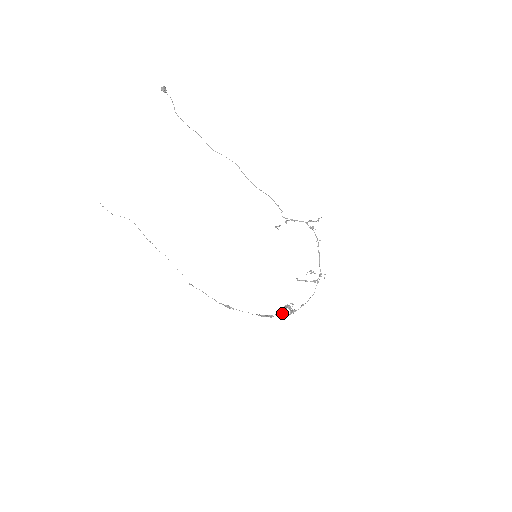
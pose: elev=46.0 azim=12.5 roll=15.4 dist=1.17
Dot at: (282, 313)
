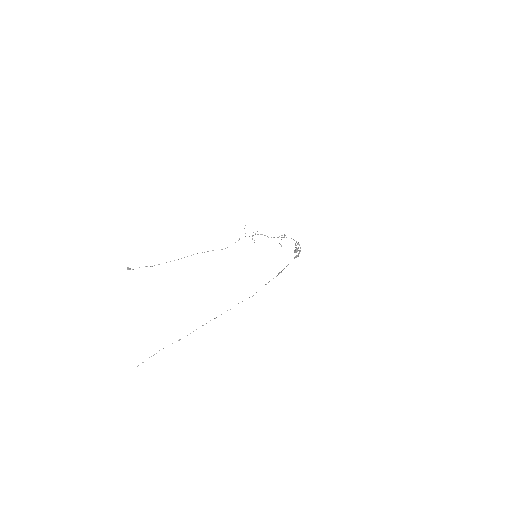
Dot at: (297, 248)
